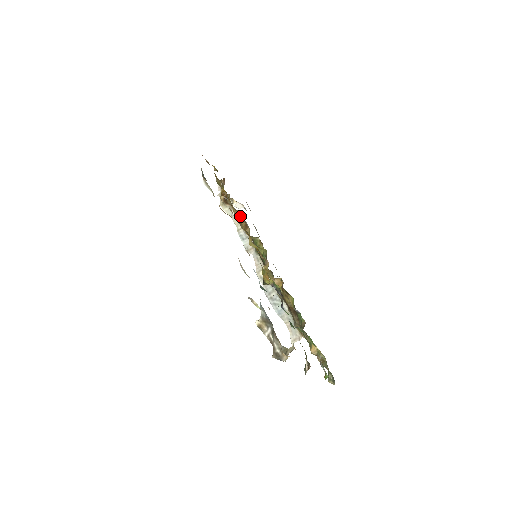
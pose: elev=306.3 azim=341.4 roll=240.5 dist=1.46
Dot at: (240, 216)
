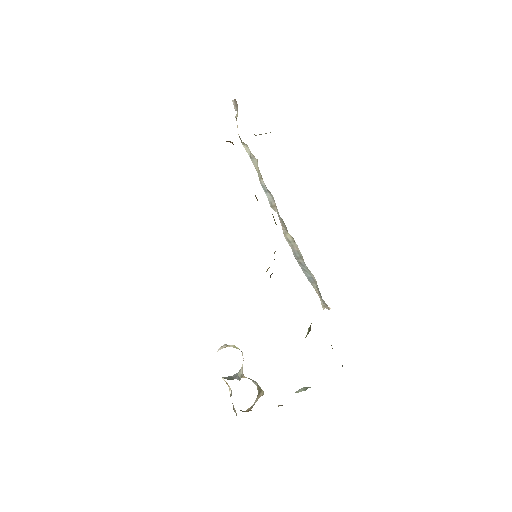
Dot at: occluded
